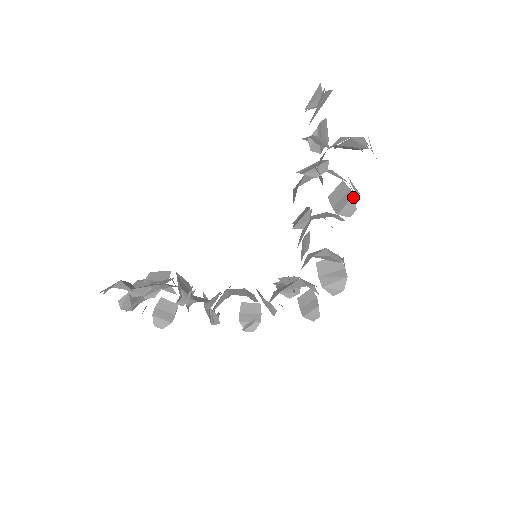
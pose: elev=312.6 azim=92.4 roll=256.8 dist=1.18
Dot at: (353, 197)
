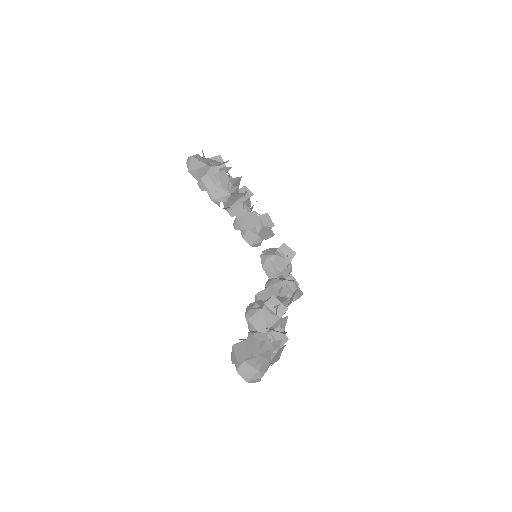
Dot at: occluded
